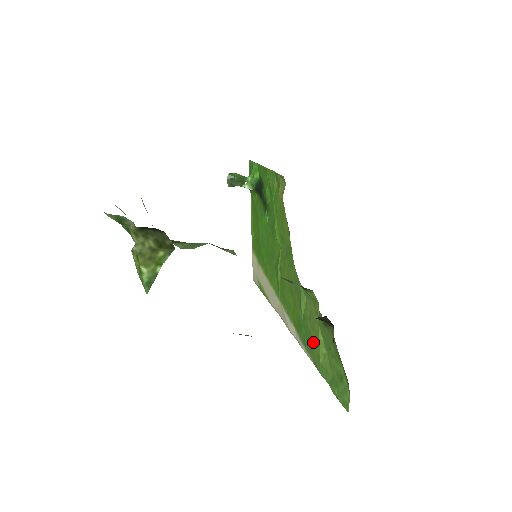
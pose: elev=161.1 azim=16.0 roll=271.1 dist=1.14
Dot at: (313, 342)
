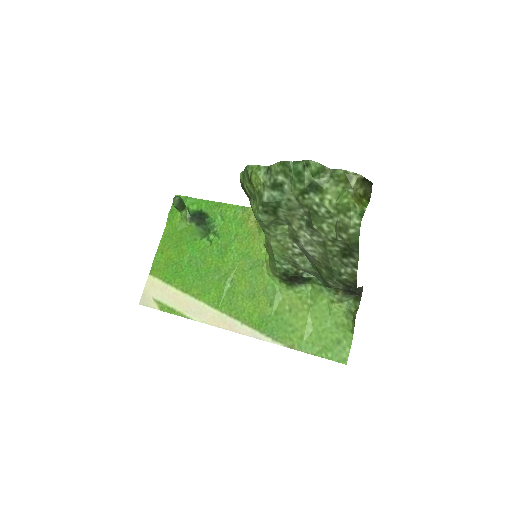
Dot at: (293, 328)
